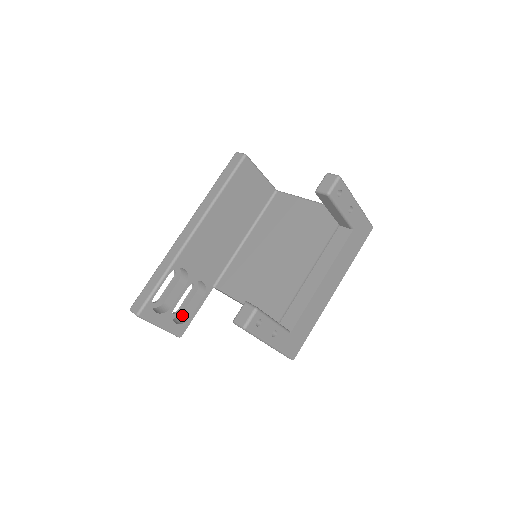
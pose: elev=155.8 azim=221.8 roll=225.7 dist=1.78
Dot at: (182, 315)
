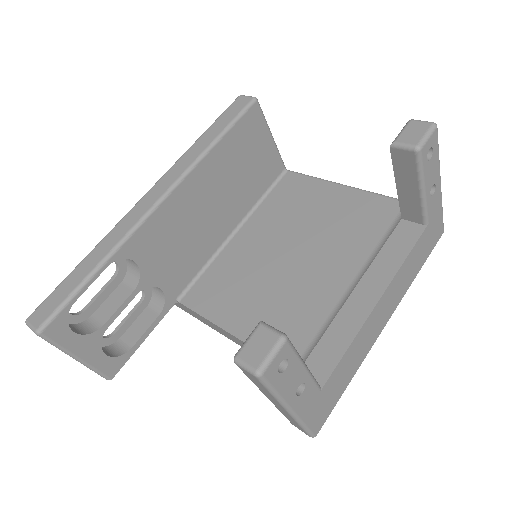
Dot at: (118, 342)
